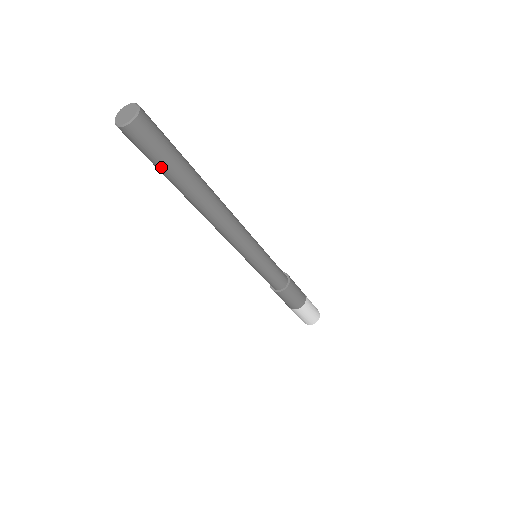
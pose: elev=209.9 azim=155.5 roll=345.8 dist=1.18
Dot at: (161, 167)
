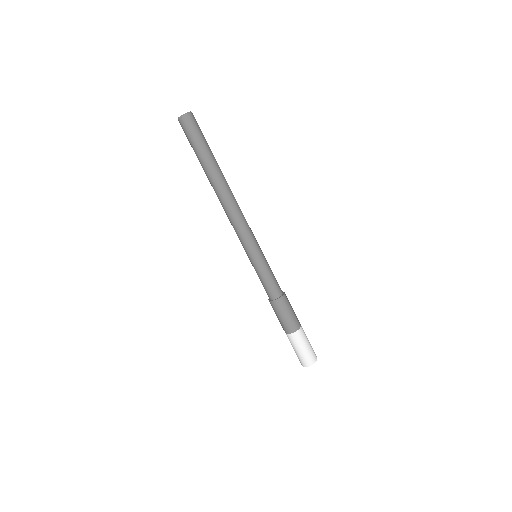
Dot at: (203, 145)
